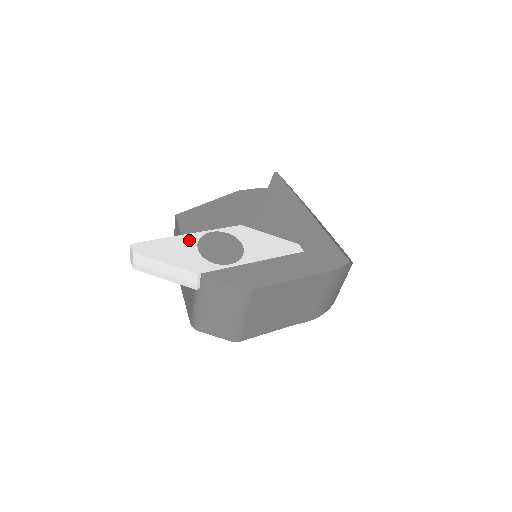
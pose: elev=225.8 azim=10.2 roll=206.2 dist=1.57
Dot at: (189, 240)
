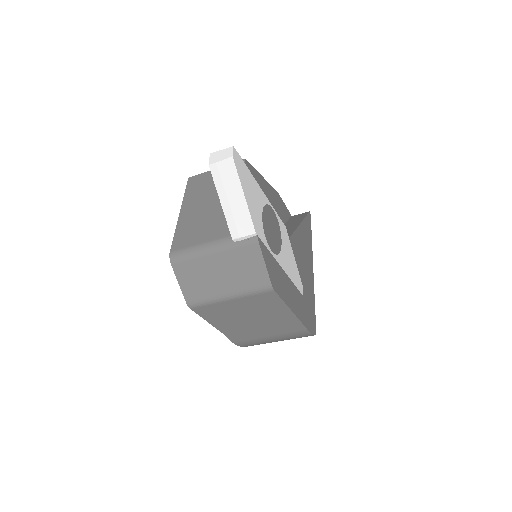
Dot at: (261, 196)
